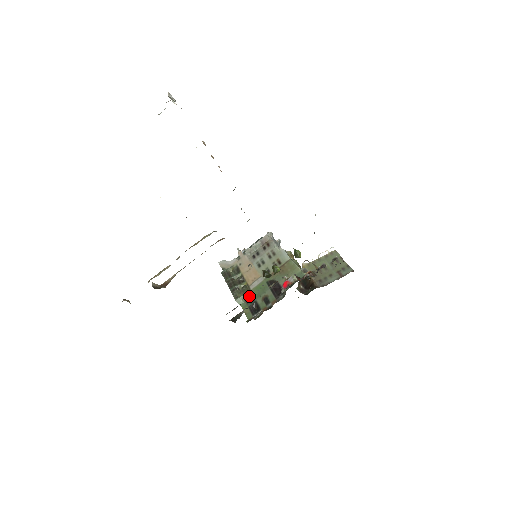
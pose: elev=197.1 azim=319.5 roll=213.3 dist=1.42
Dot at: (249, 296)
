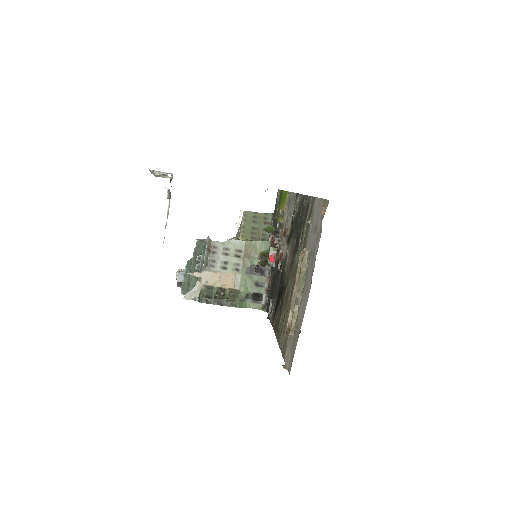
Dot at: (242, 295)
